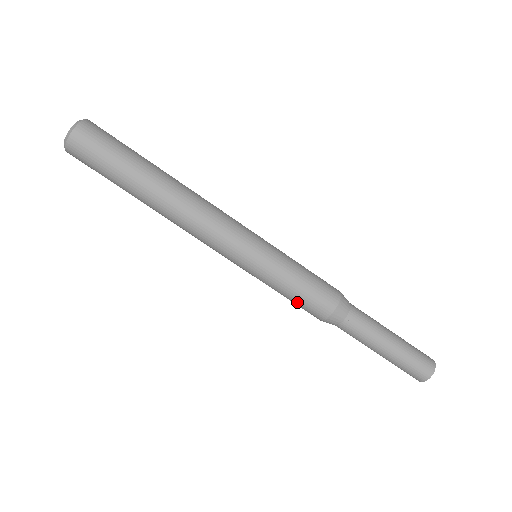
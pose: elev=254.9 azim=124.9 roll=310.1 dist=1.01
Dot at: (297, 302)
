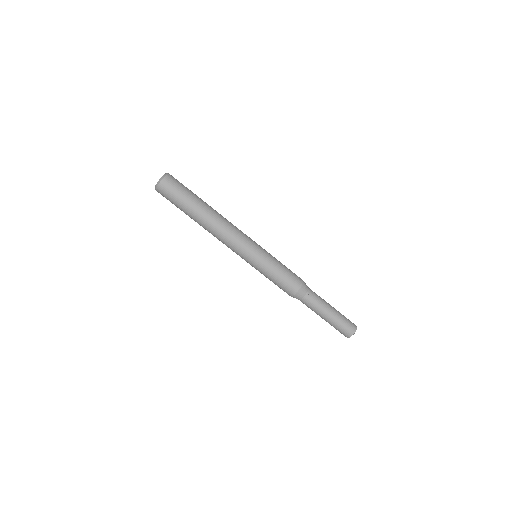
Dot at: (277, 284)
